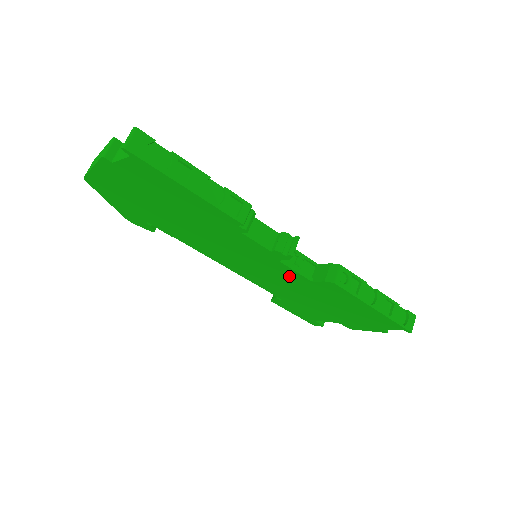
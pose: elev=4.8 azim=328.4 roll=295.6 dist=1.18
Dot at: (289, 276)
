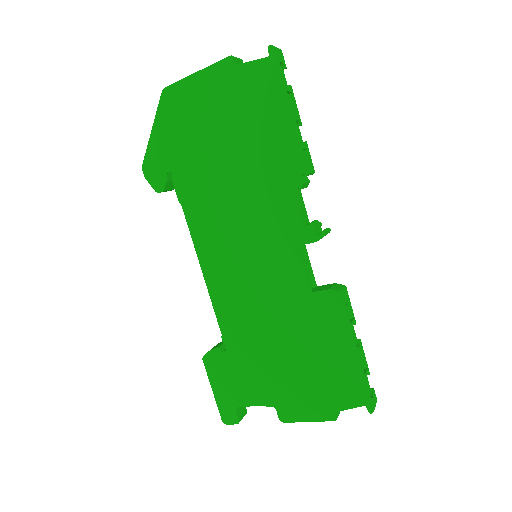
Dot at: (286, 282)
